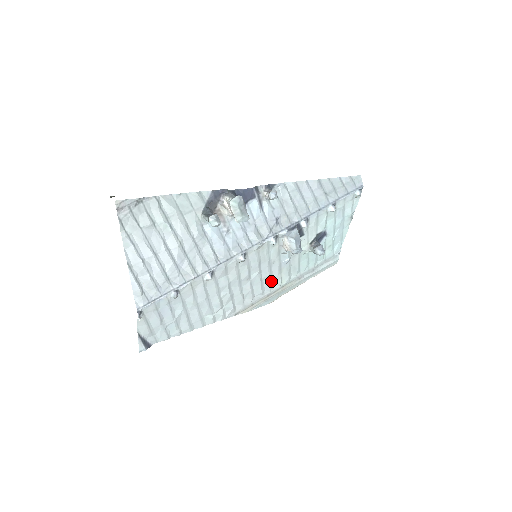
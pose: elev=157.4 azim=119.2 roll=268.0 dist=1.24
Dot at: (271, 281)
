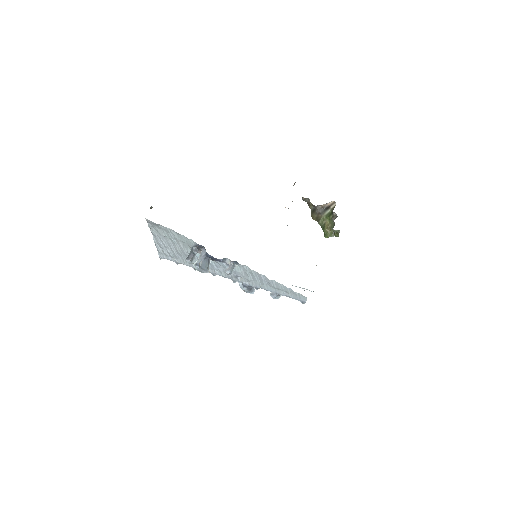
Dot at: occluded
